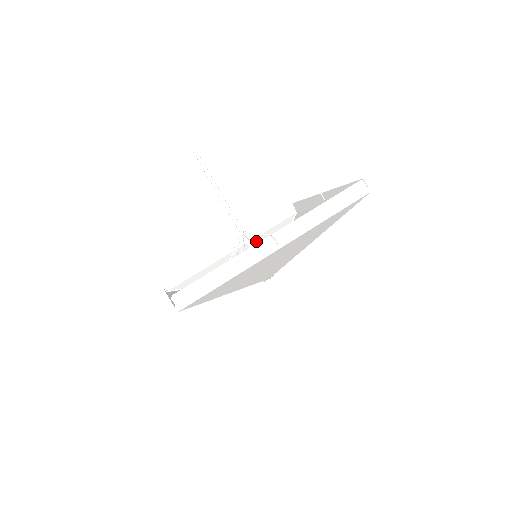
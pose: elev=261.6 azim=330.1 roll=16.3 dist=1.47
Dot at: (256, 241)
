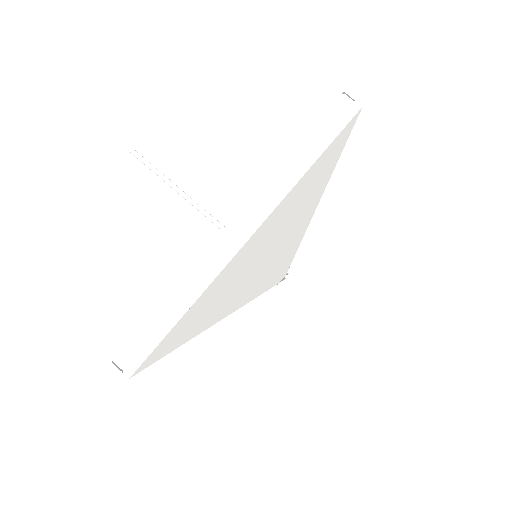
Dot at: occluded
